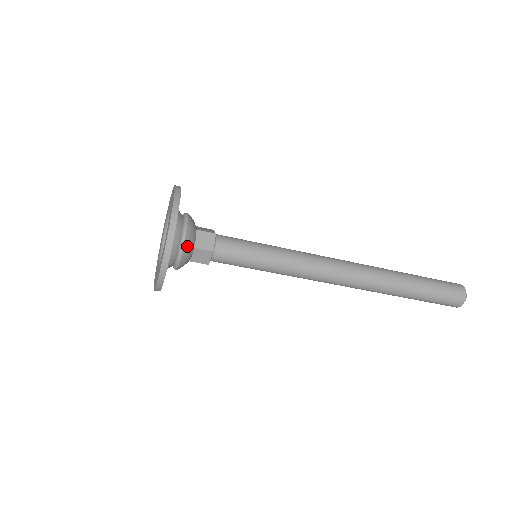
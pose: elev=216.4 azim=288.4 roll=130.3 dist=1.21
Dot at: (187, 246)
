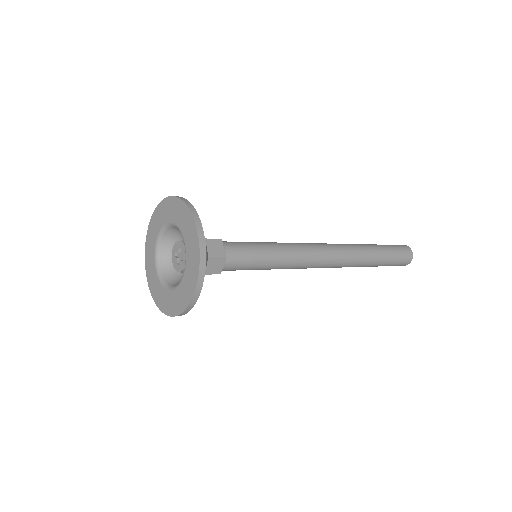
Dot at: occluded
